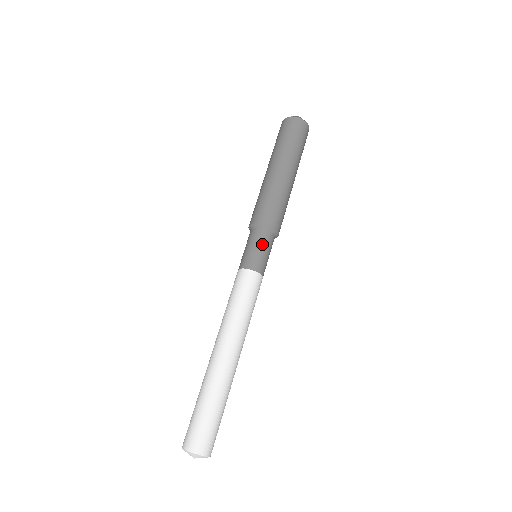
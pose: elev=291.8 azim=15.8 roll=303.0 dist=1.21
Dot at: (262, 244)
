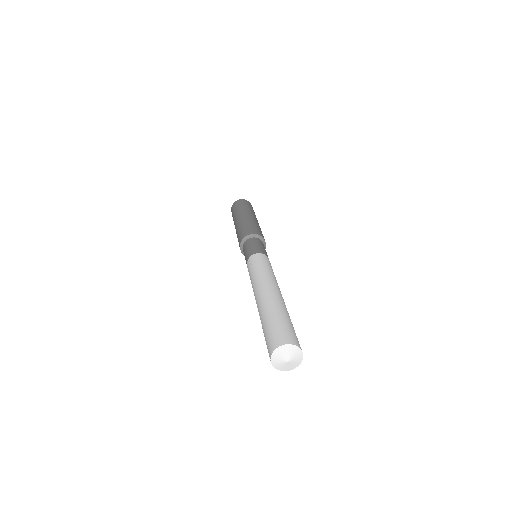
Dot at: (258, 243)
